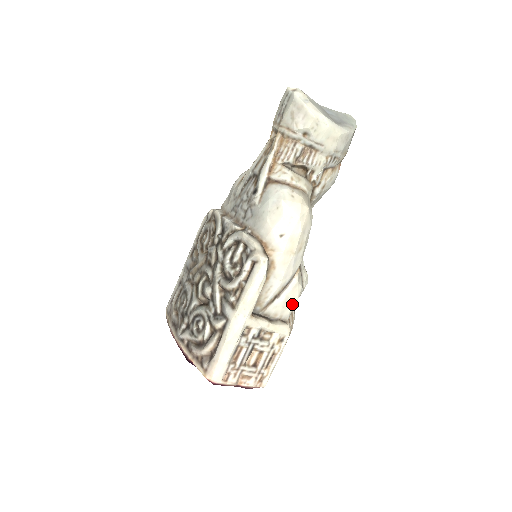
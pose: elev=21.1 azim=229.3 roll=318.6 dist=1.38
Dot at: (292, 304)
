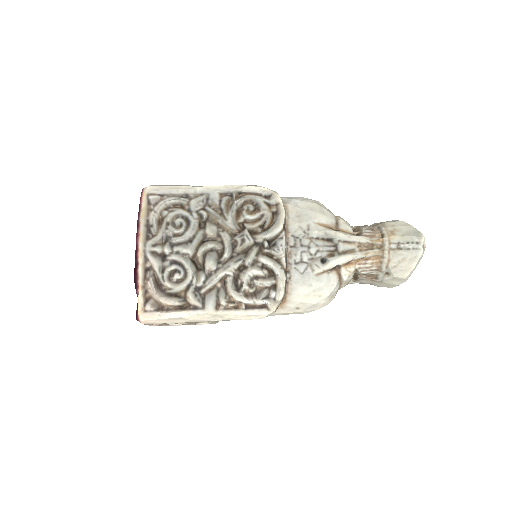
Dot at: occluded
